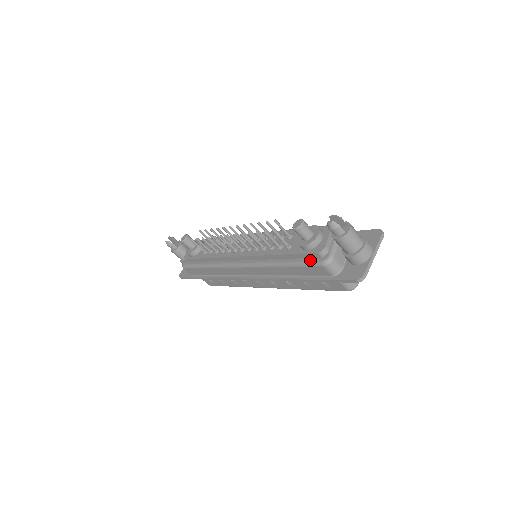
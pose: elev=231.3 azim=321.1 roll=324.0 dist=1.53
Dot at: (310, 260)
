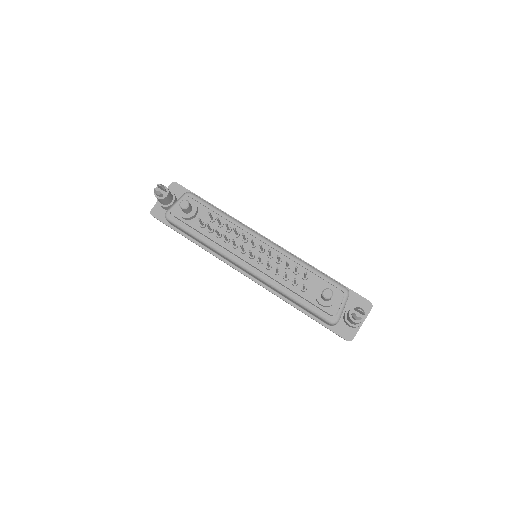
Dot at: (321, 313)
